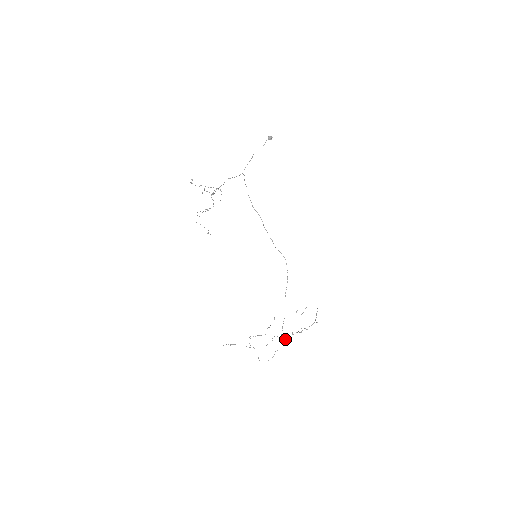
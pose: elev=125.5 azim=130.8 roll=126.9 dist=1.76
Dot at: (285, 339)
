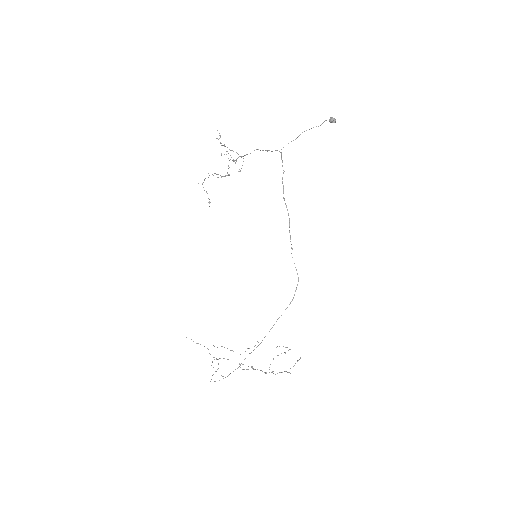
Dot at: (243, 369)
